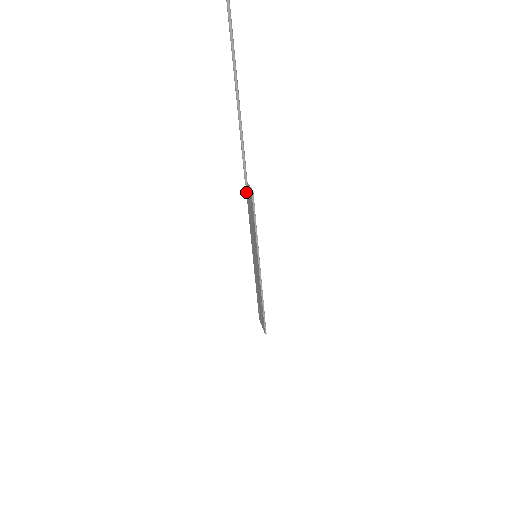
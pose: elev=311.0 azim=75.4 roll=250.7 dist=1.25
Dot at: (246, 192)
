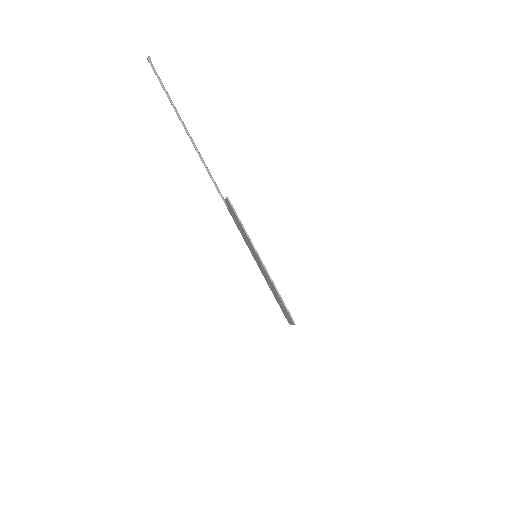
Dot at: (228, 210)
